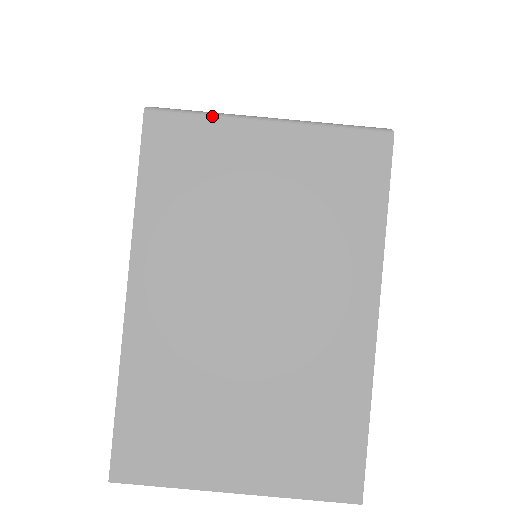
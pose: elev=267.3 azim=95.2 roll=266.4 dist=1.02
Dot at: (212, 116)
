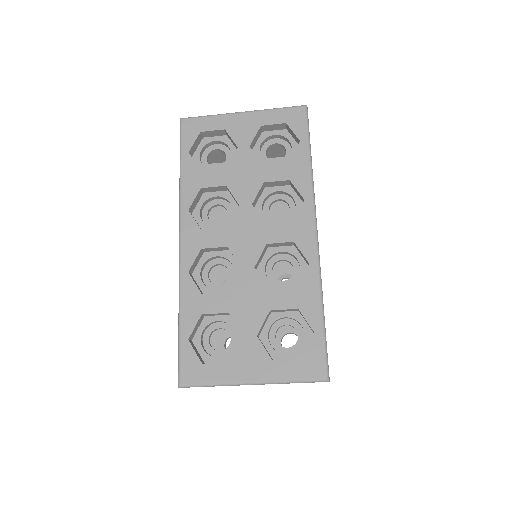
Dot at: occluded
